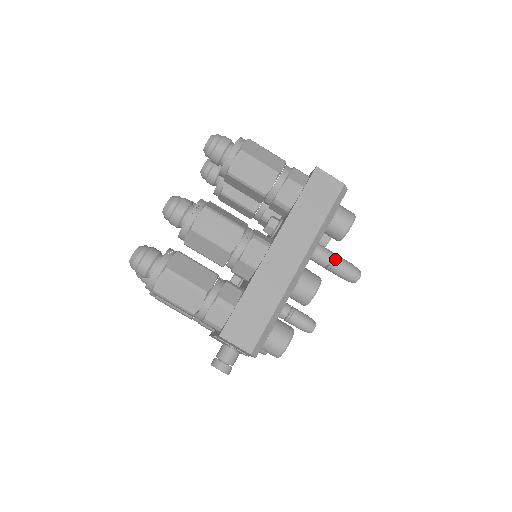
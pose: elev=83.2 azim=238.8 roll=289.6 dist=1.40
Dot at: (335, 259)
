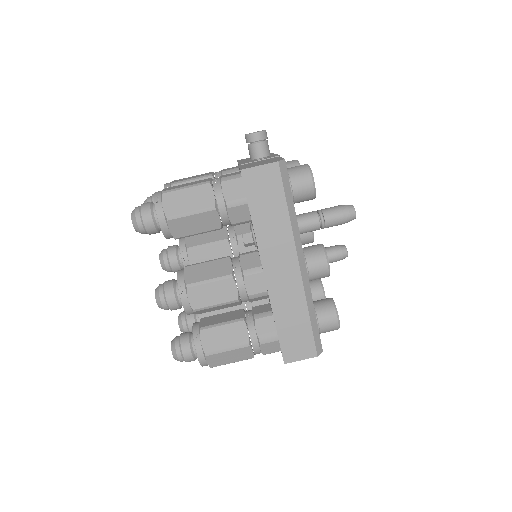
Dot at: (323, 220)
